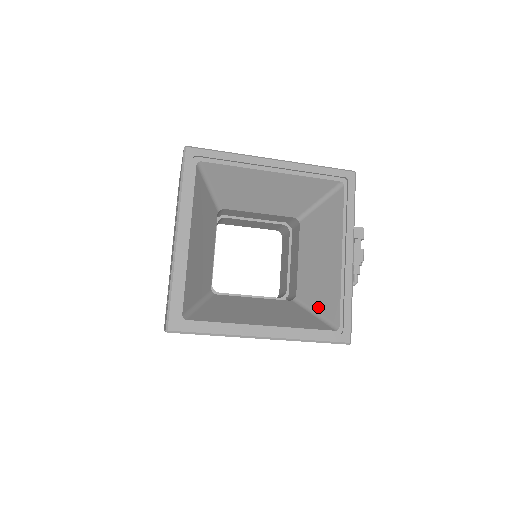
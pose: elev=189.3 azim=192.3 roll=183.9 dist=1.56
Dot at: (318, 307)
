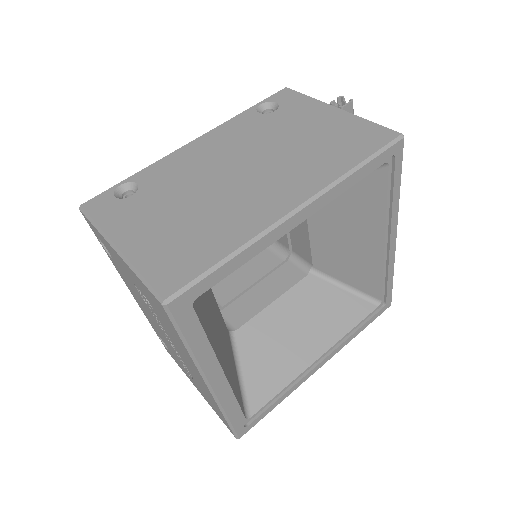
Dot at: (349, 282)
